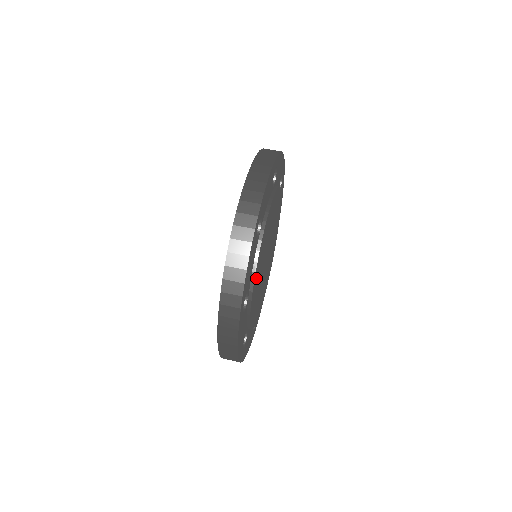
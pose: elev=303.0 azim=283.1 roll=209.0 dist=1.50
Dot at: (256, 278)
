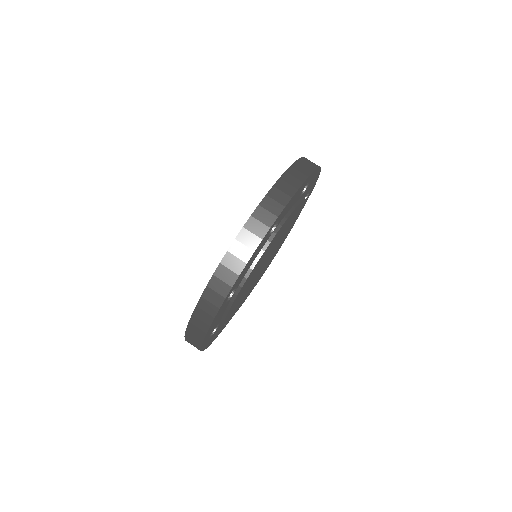
Dot at: (250, 276)
